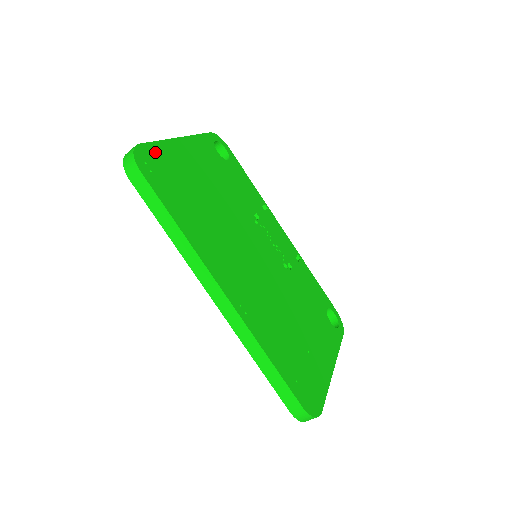
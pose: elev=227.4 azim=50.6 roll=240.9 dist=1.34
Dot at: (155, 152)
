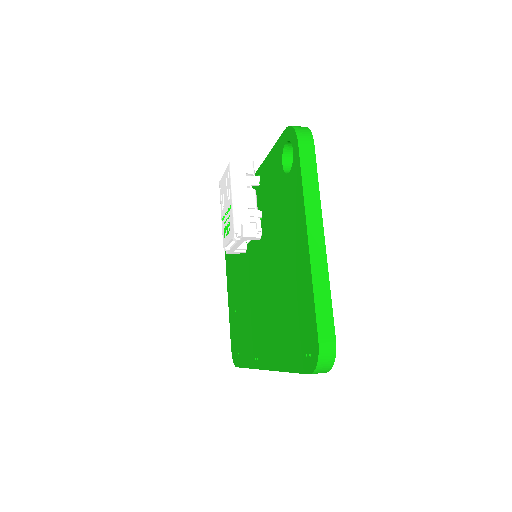
Dot at: occluded
